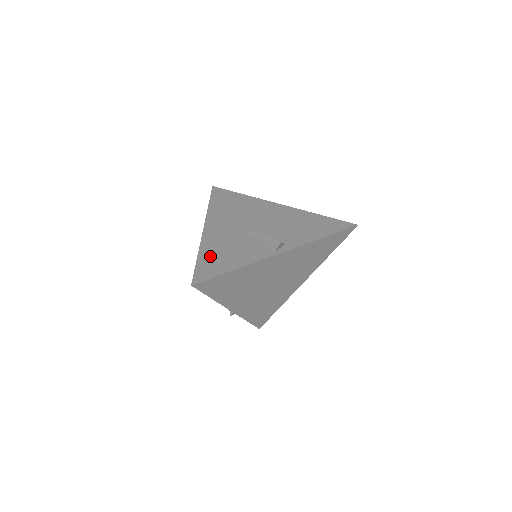
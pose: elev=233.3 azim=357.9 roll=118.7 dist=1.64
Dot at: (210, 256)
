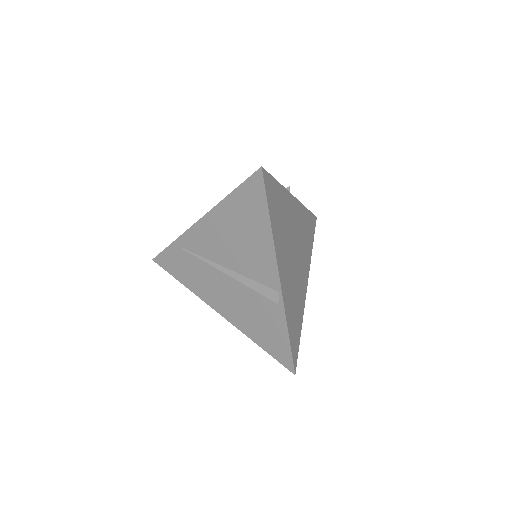
Dot at: occluded
